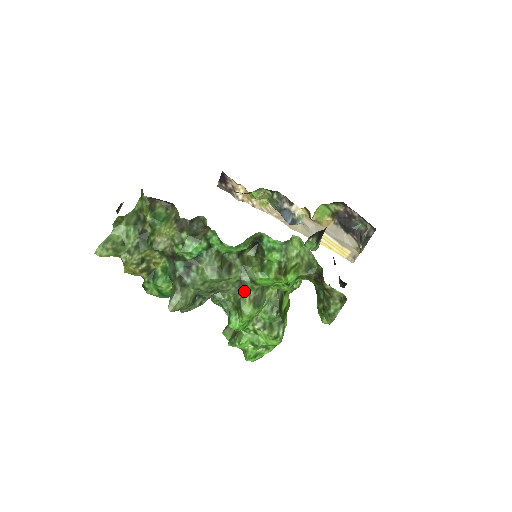
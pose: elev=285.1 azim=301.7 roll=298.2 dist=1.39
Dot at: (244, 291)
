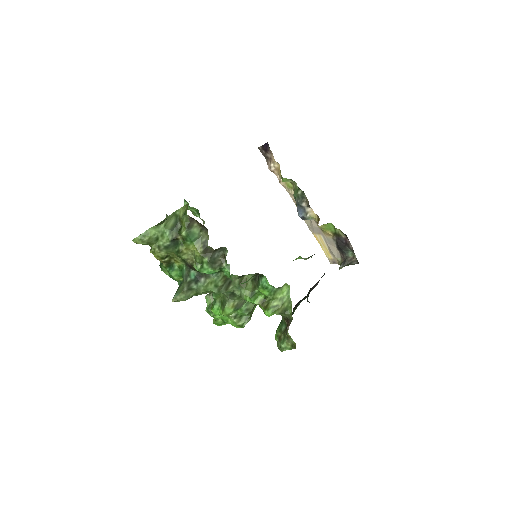
Dot at: (232, 298)
